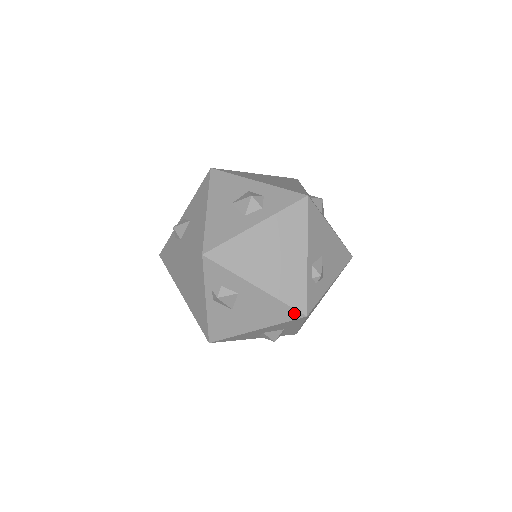
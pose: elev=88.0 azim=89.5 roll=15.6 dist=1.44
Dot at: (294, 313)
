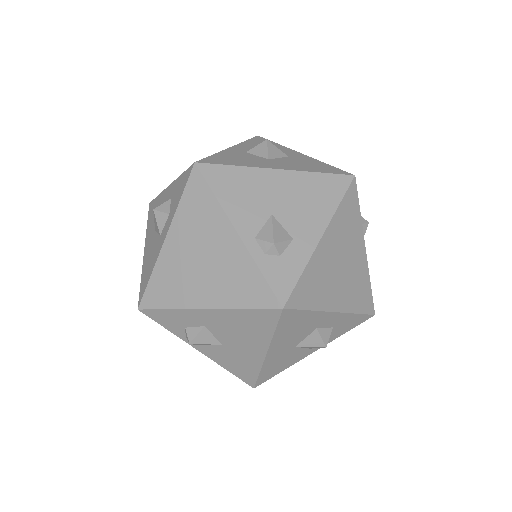
Dot at: (268, 313)
